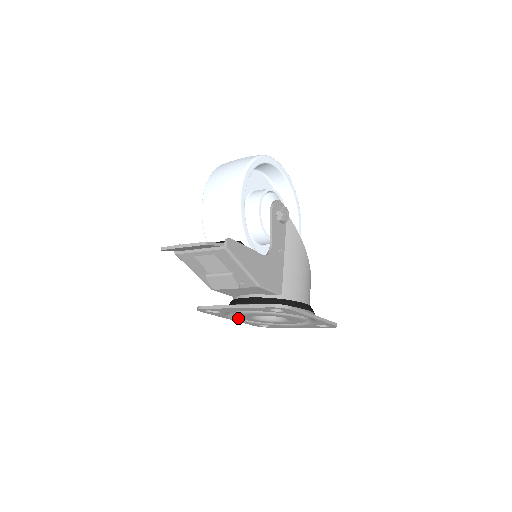
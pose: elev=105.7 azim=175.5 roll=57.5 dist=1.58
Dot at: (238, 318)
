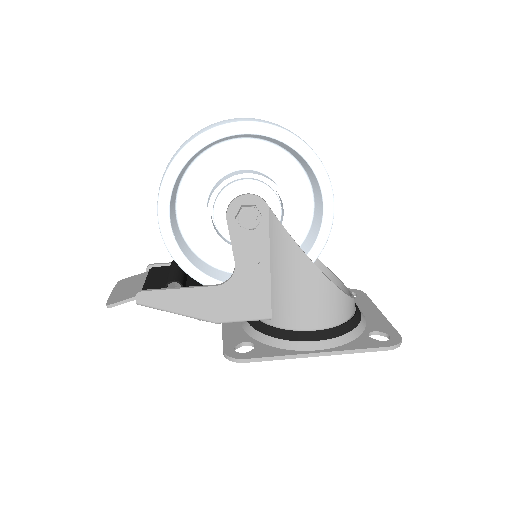
Dot at: occluded
